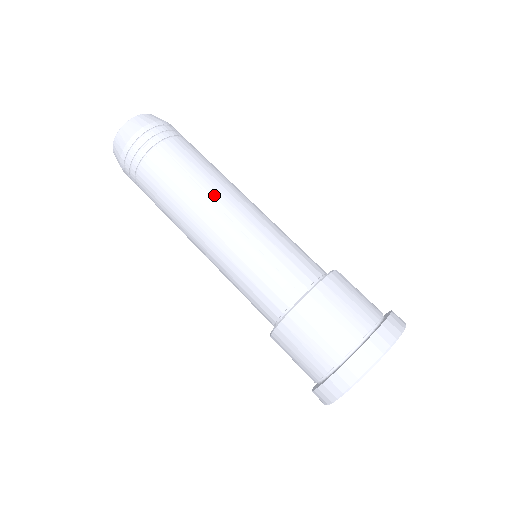
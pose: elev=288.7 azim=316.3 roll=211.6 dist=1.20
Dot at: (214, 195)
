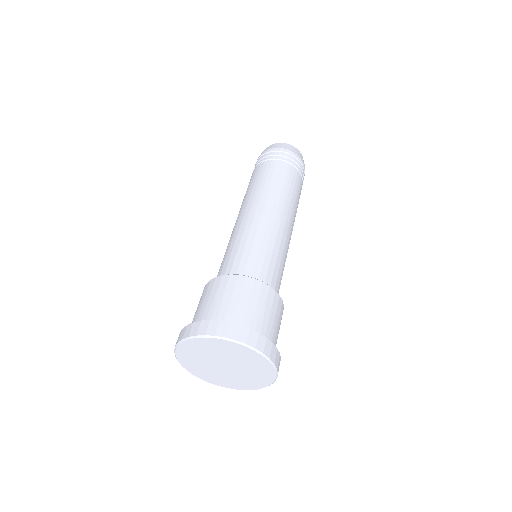
Dot at: (280, 203)
